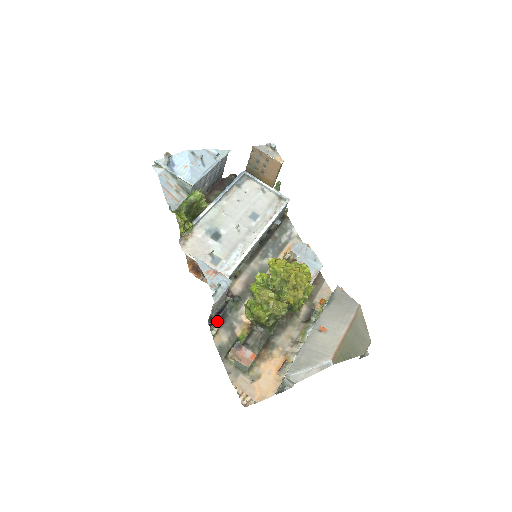
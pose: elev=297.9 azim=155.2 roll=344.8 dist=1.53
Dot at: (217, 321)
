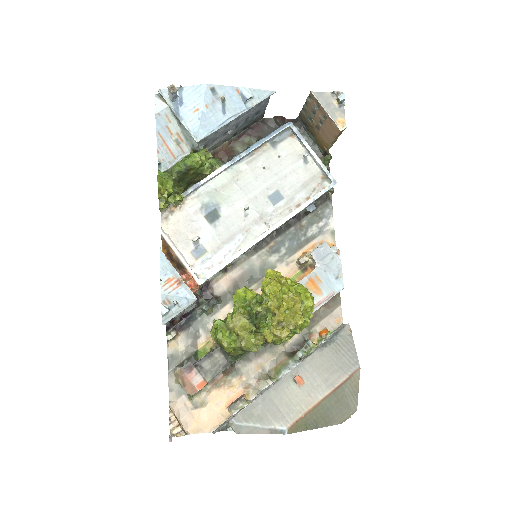
Dot at: (180, 323)
